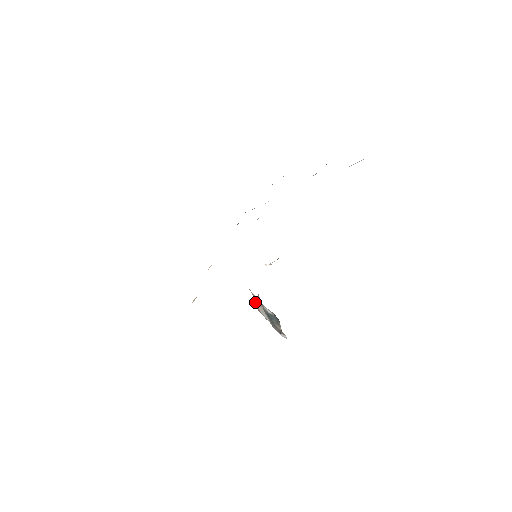
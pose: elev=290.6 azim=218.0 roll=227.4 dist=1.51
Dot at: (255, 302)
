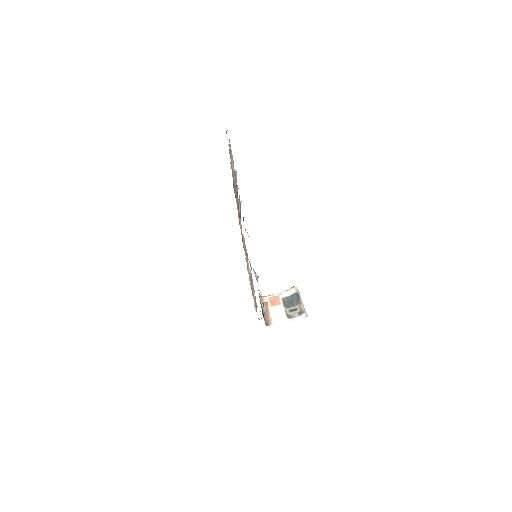
Dot at: (265, 319)
